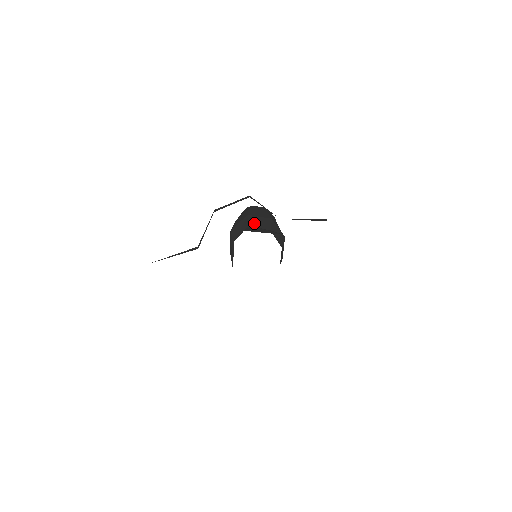
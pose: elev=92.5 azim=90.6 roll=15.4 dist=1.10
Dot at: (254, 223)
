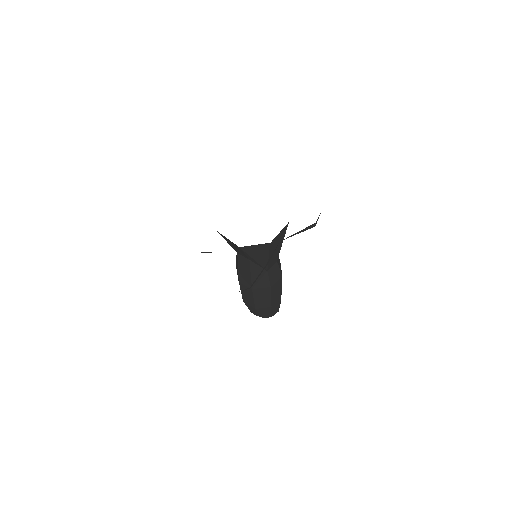
Dot at: occluded
